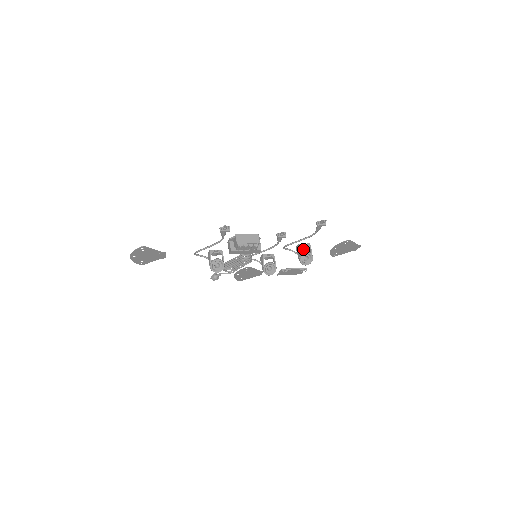
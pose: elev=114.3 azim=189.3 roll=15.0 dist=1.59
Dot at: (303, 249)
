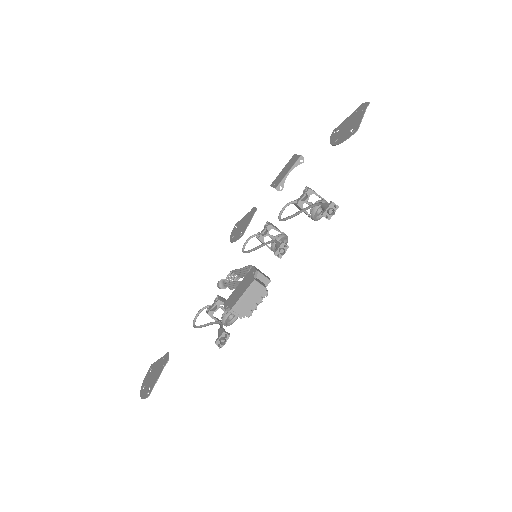
Dot at: occluded
